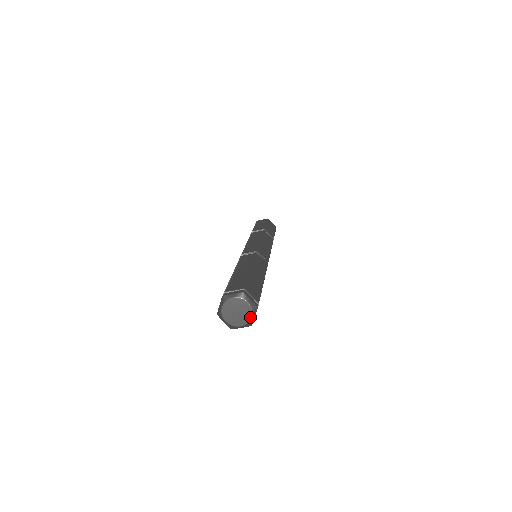
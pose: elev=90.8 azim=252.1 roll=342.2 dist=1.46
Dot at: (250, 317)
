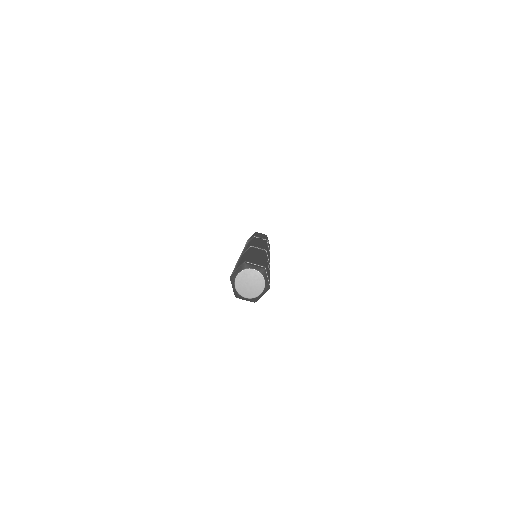
Dot at: (263, 281)
